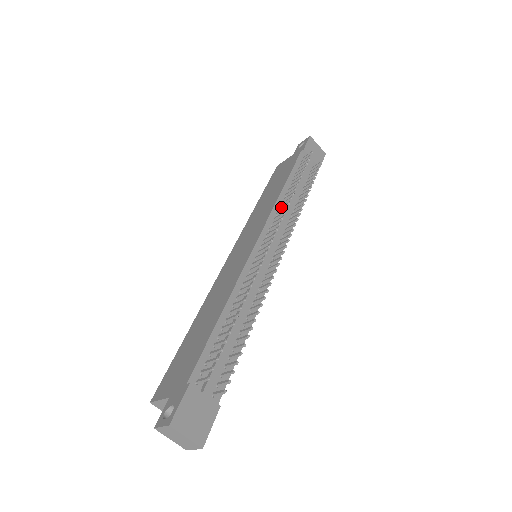
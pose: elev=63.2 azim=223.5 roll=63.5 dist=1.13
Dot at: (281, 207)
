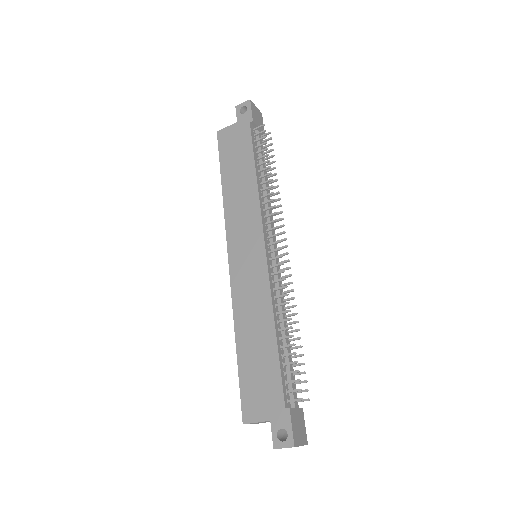
Dot at: (266, 203)
